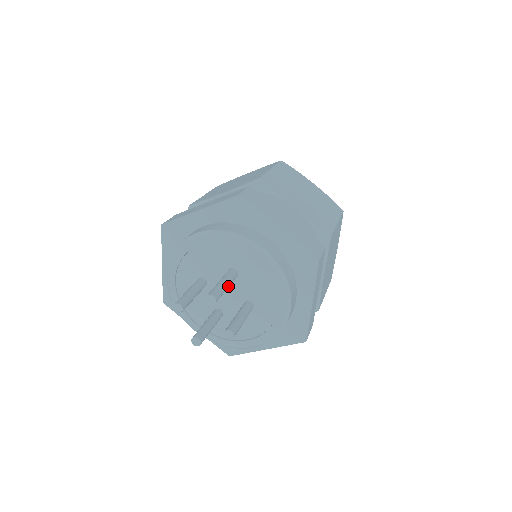
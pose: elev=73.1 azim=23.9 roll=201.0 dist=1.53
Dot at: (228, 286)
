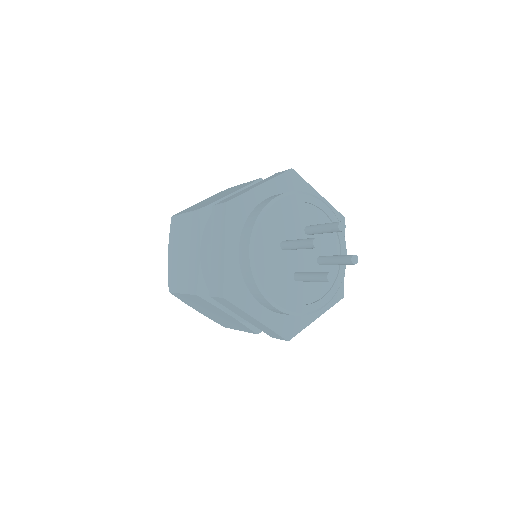
Dot at: occluded
